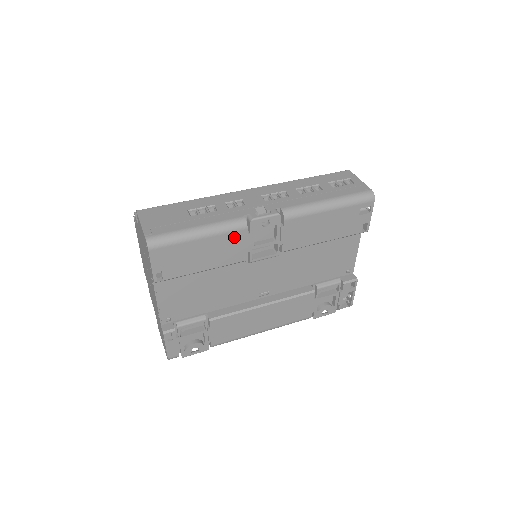
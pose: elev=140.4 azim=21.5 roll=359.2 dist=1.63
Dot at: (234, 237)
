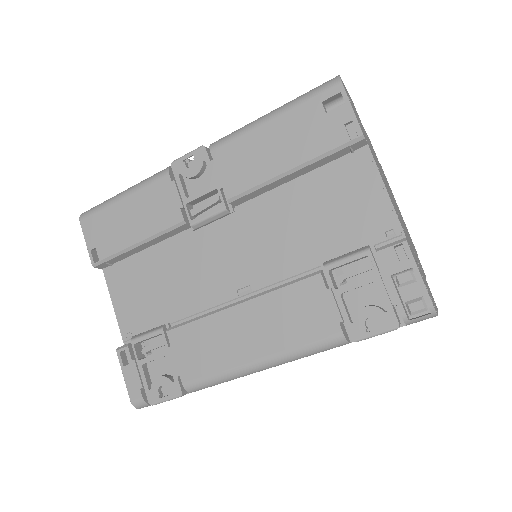
Dot at: (158, 189)
